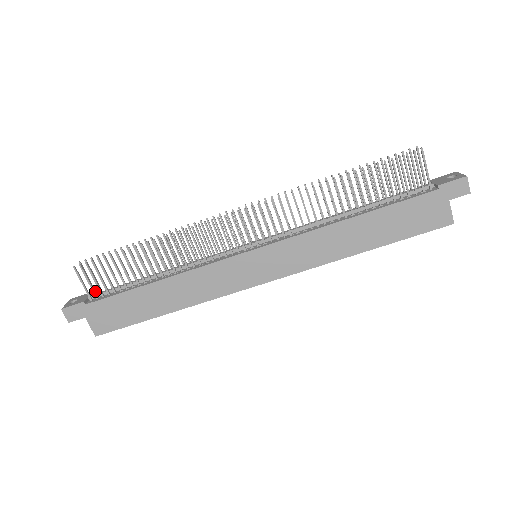
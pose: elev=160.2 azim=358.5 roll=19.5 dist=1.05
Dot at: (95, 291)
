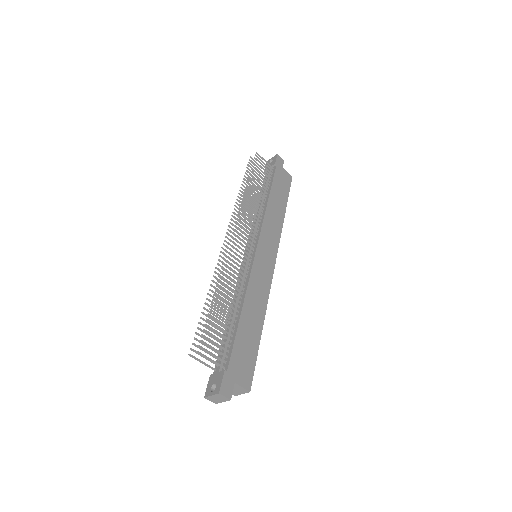
Dot at: (214, 369)
